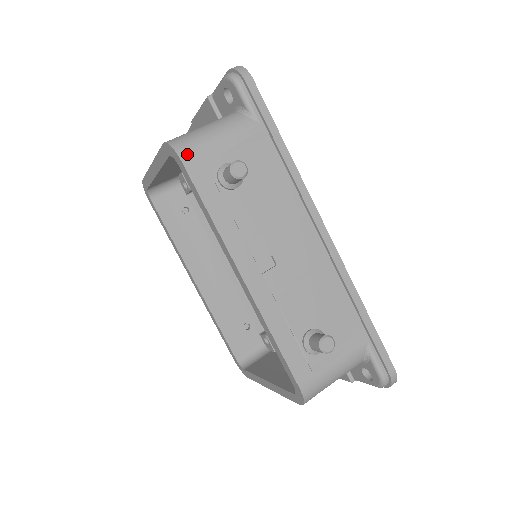
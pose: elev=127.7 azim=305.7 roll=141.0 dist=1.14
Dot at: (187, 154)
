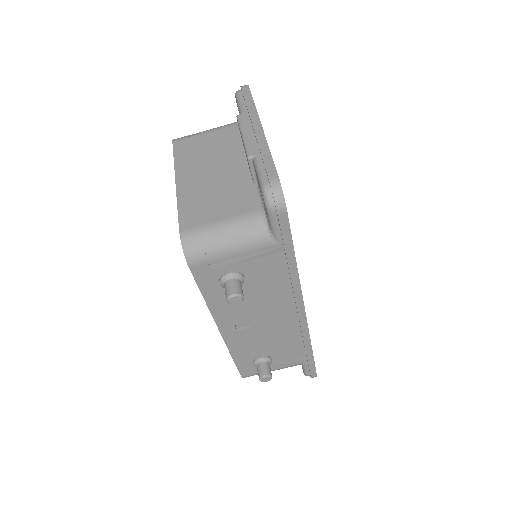
Dot at: (196, 263)
